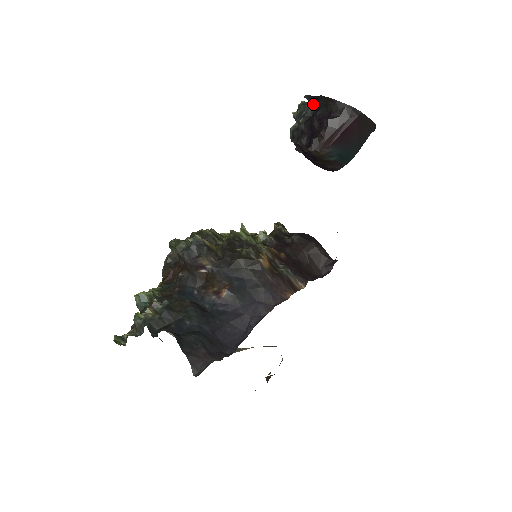
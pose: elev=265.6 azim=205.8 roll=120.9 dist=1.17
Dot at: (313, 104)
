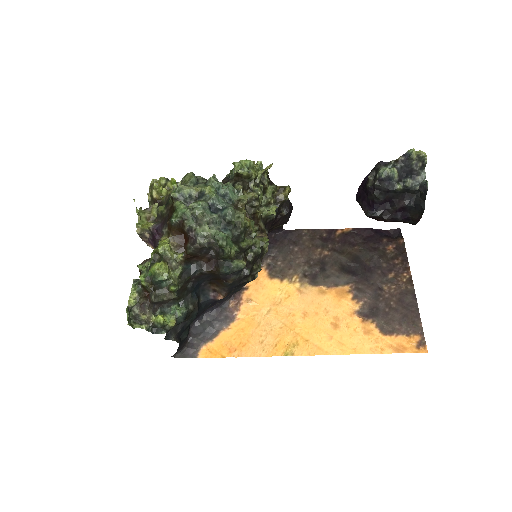
Dot at: (419, 191)
